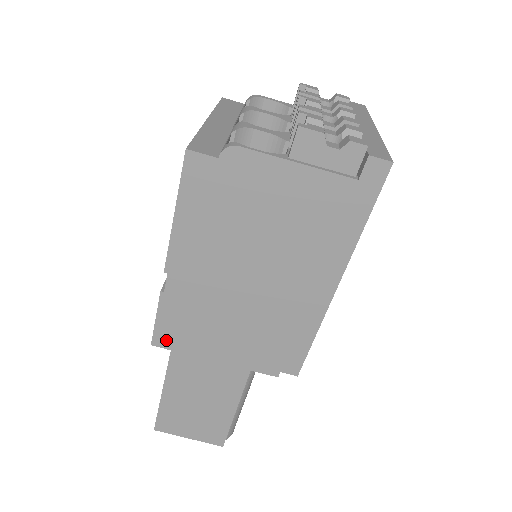
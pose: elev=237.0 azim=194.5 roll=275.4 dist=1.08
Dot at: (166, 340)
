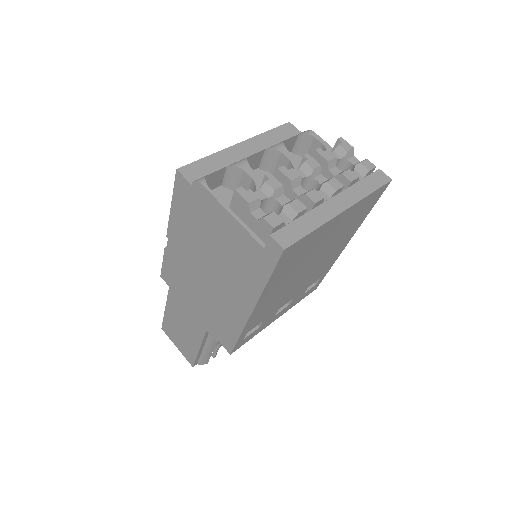
Dot at: (167, 279)
